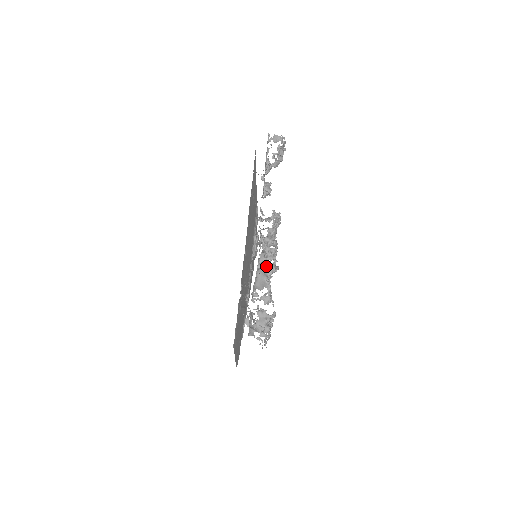
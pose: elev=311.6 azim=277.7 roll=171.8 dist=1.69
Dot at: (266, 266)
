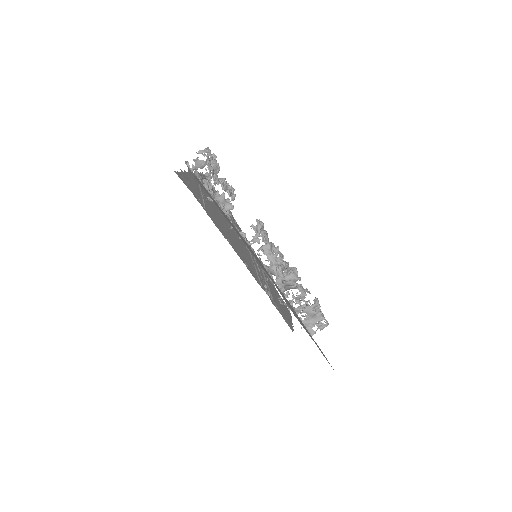
Dot at: occluded
